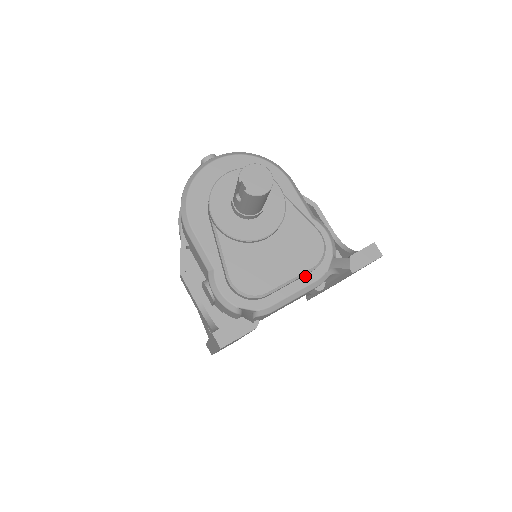
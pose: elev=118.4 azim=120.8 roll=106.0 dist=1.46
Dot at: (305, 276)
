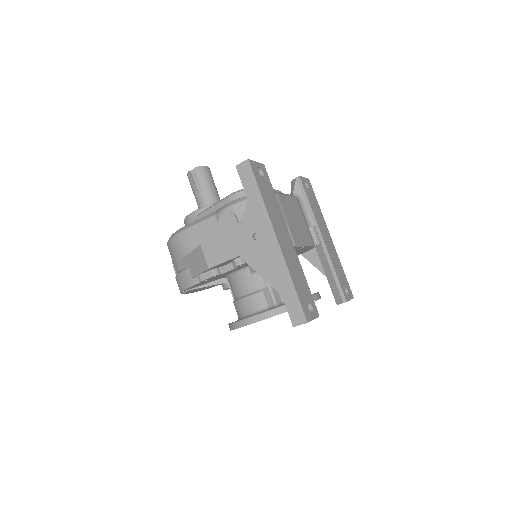
Dot at: occluded
